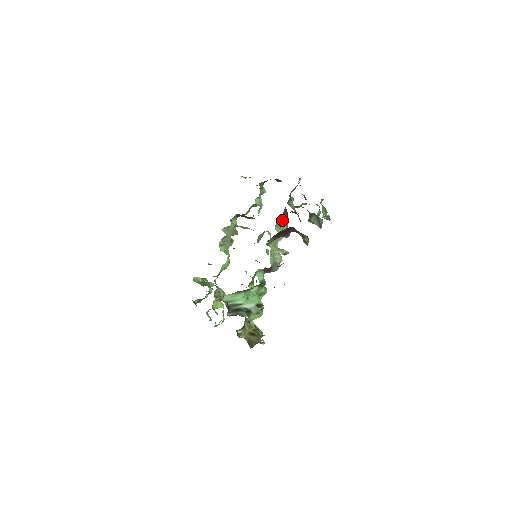
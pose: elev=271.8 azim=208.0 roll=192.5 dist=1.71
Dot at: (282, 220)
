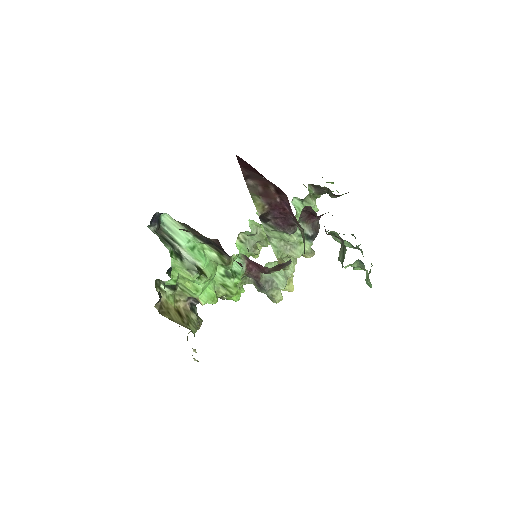
Dot at: (304, 228)
